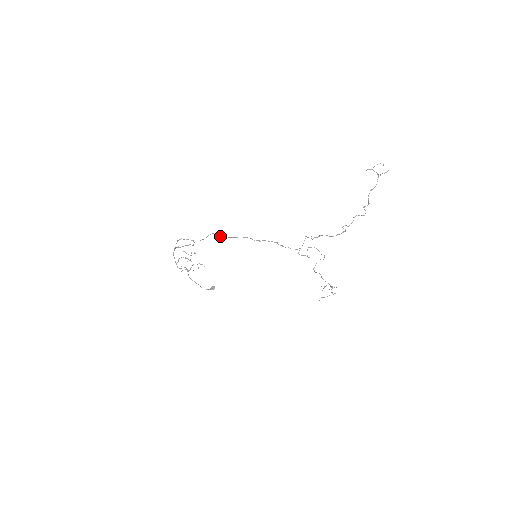
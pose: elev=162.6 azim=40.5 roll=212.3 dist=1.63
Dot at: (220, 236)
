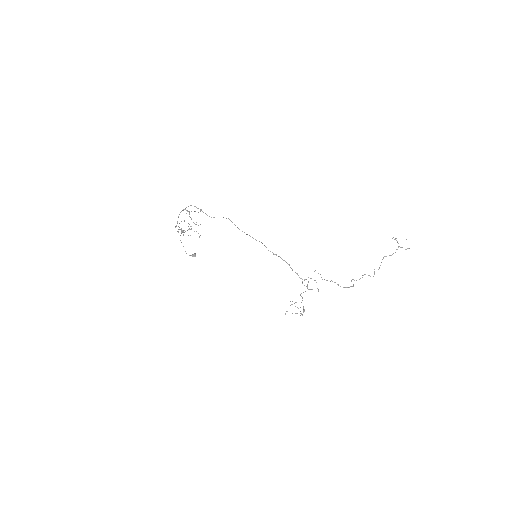
Dot at: (237, 227)
